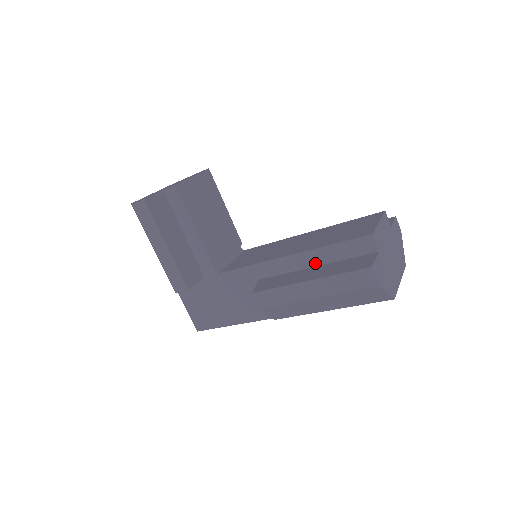
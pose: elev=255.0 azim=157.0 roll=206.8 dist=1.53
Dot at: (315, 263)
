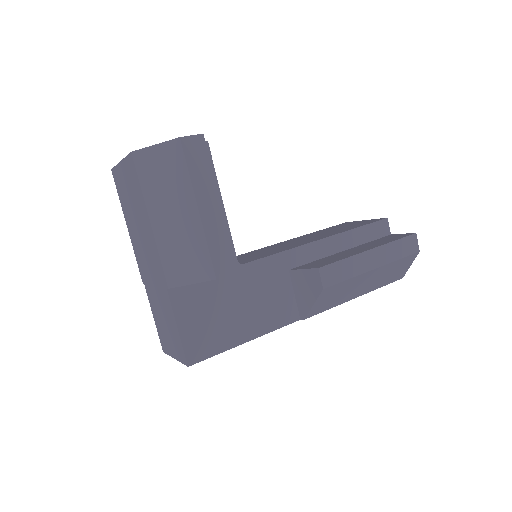
Dot at: (345, 247)
